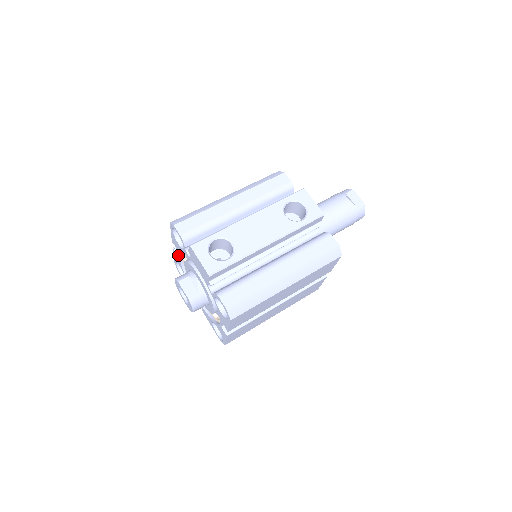
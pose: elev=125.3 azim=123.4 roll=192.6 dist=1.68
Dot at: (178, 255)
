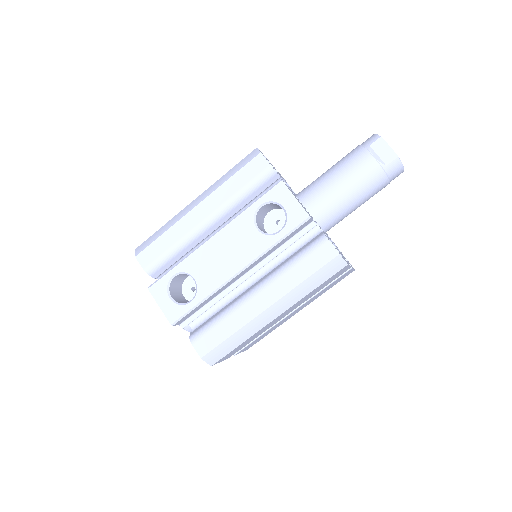
Dot at: occluded
